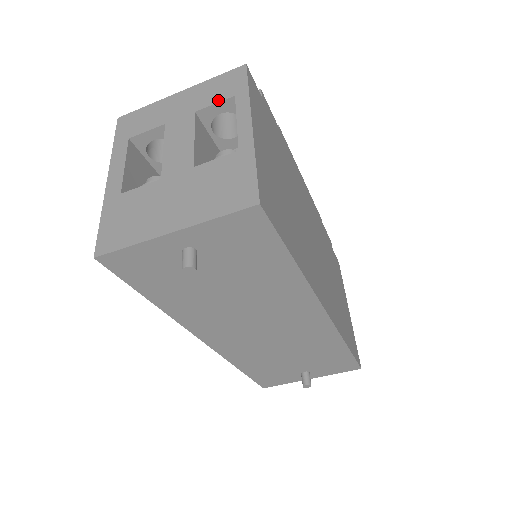
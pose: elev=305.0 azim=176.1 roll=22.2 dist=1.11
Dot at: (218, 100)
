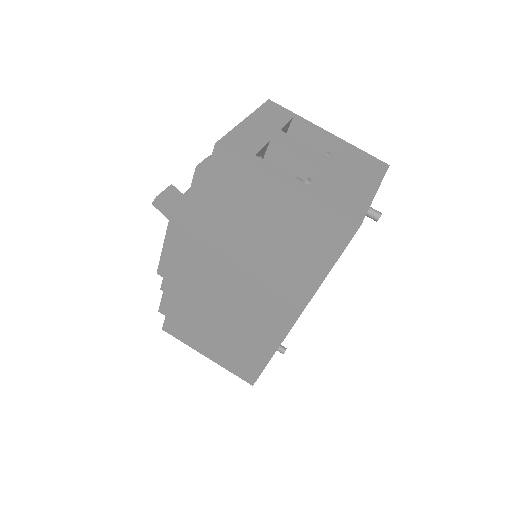
Dot at: (286, 121)
